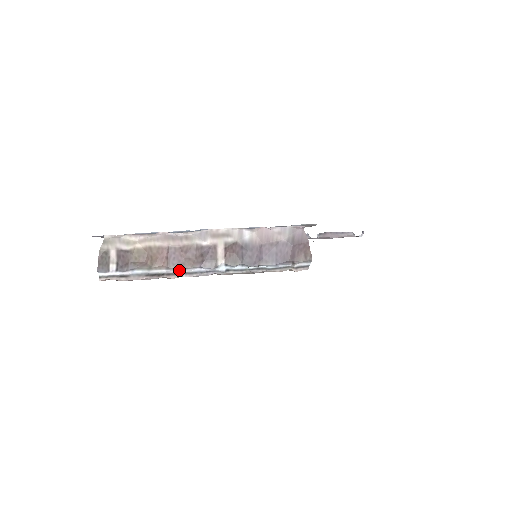
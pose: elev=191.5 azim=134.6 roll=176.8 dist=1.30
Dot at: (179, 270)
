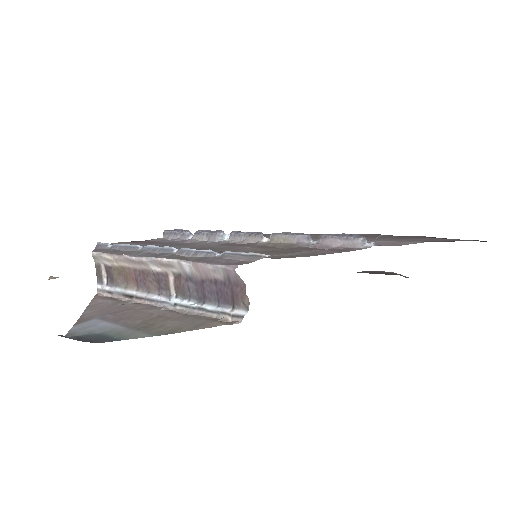
Dot at: (144, 294)
